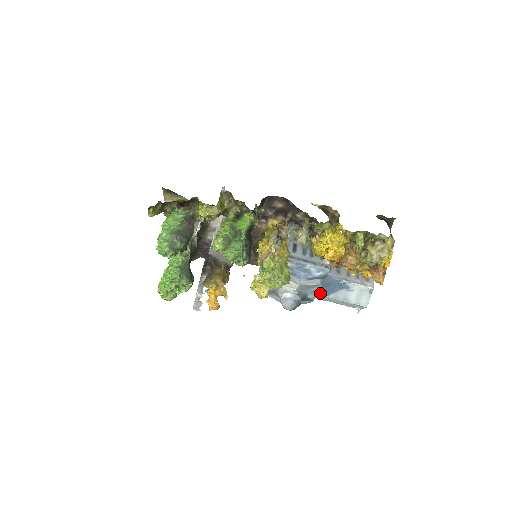
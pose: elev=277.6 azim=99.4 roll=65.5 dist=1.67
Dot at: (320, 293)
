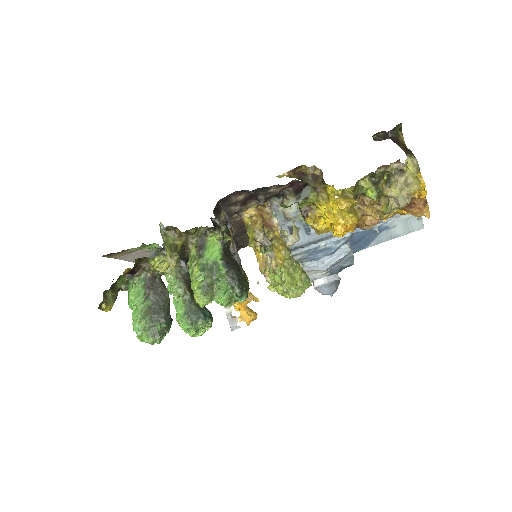
Dot at: (356, 250)
